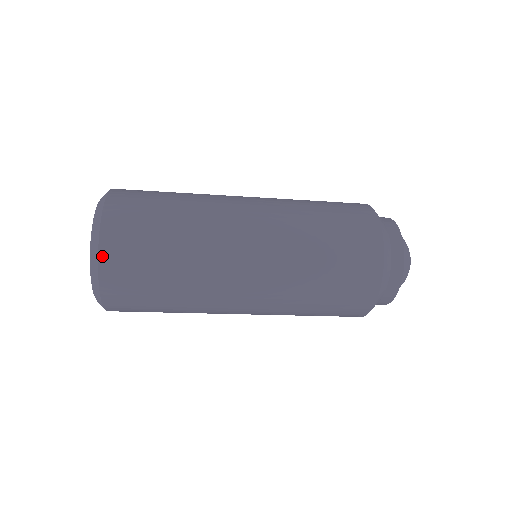
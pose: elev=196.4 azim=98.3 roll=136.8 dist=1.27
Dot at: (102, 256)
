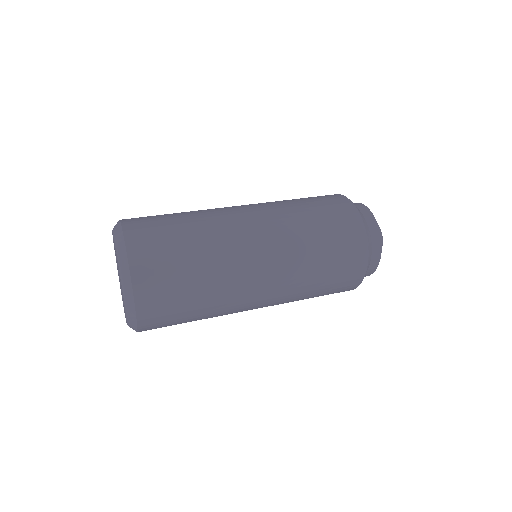
Dot at: (134, 276)
